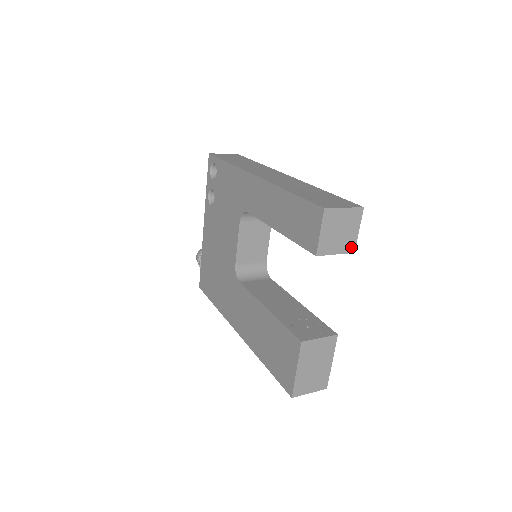
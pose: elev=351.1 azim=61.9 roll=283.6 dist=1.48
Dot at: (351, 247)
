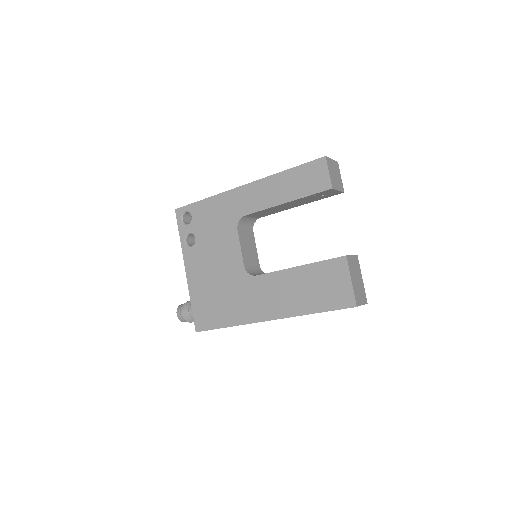
Dot at: (342, 188)
